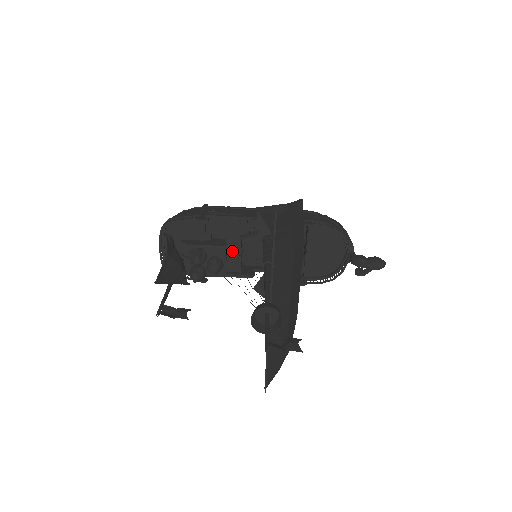
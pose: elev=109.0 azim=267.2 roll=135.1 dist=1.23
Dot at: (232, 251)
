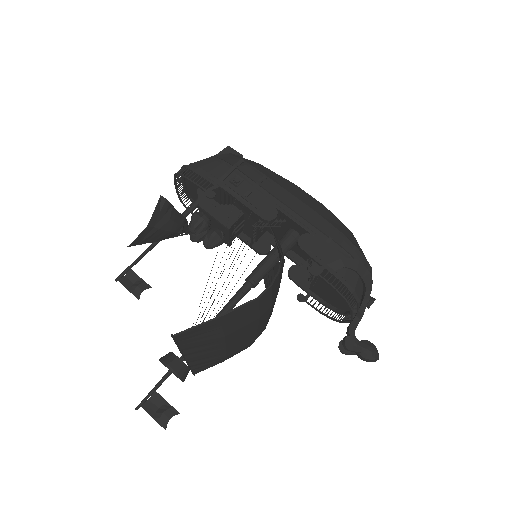
Dot at: (249, 224)
